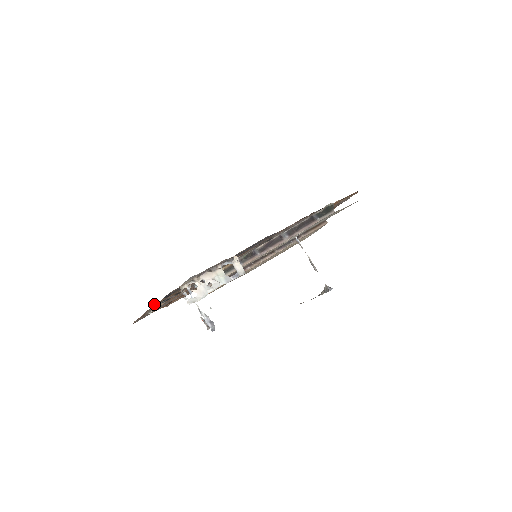
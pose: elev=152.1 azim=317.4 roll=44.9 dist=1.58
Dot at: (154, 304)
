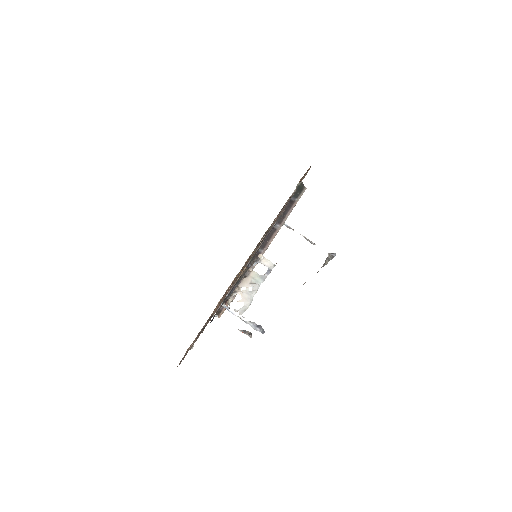
Dot at: occluded
